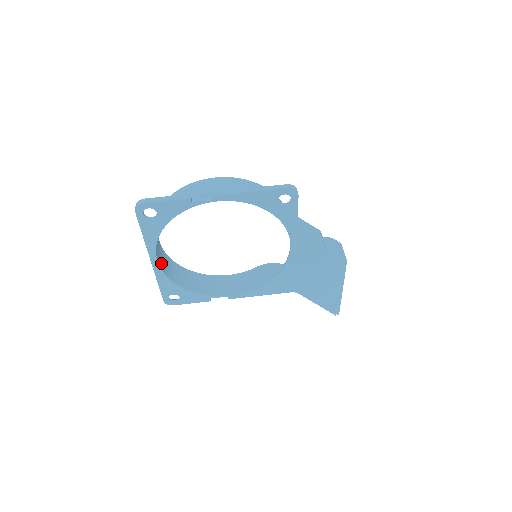
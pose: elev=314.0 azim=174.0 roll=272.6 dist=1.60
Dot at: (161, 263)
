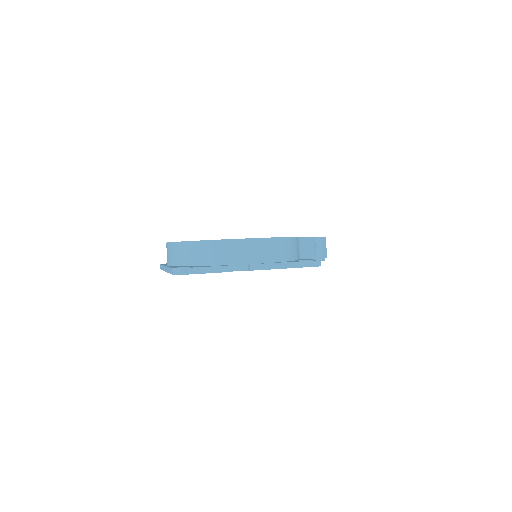
Dot at: occluded
